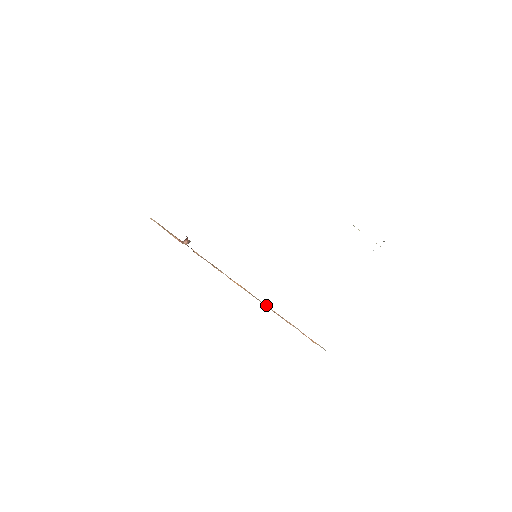
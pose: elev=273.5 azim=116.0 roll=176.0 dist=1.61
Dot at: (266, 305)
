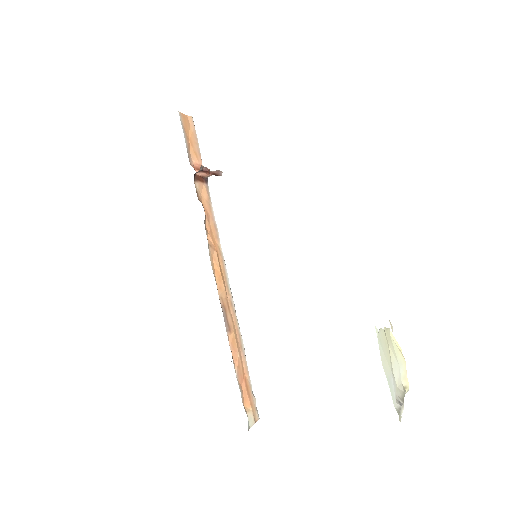
Dot at: (236, 316)
